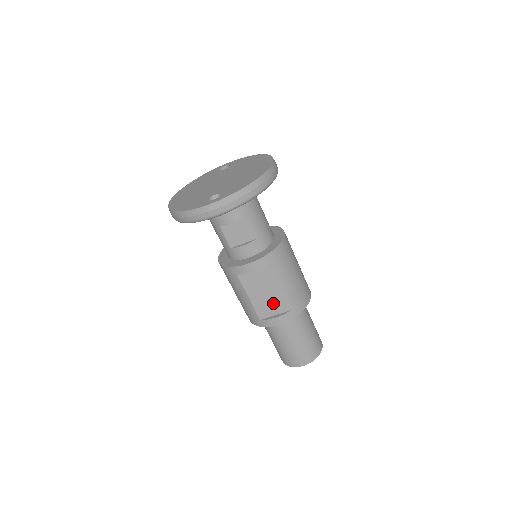
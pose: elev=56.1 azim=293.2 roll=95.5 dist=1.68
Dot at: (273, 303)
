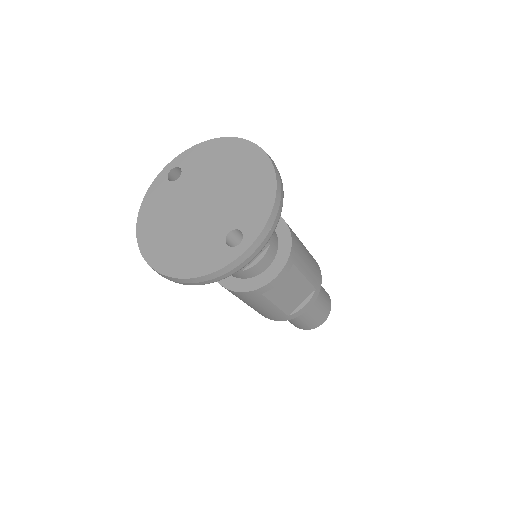
Dot at: (299, 295)
